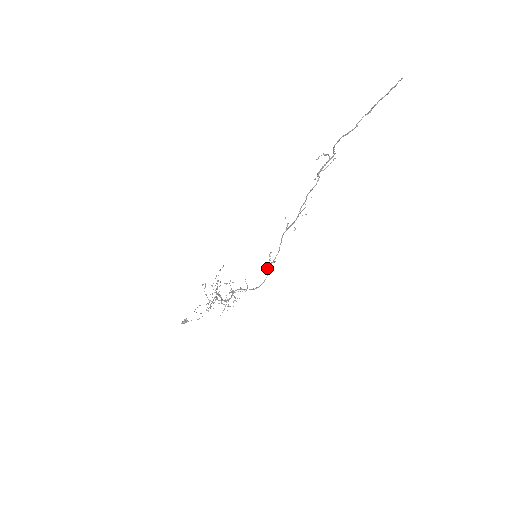
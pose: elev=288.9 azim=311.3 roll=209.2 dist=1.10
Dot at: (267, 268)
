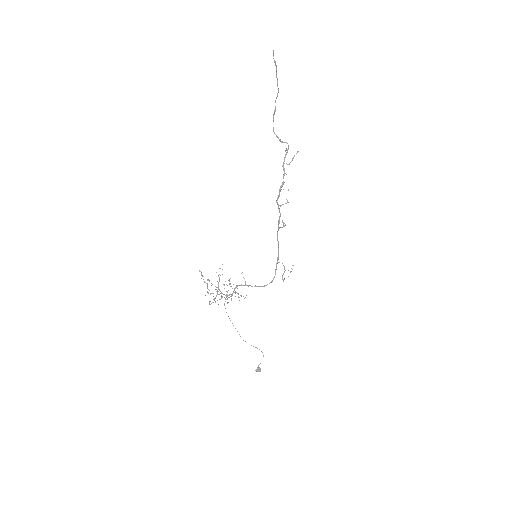
Dot at: (282, 275)
